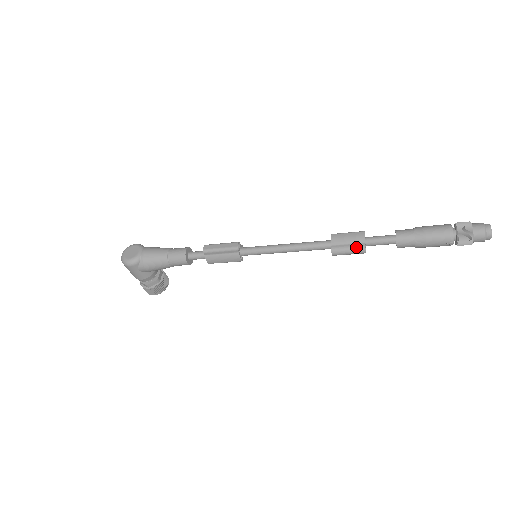
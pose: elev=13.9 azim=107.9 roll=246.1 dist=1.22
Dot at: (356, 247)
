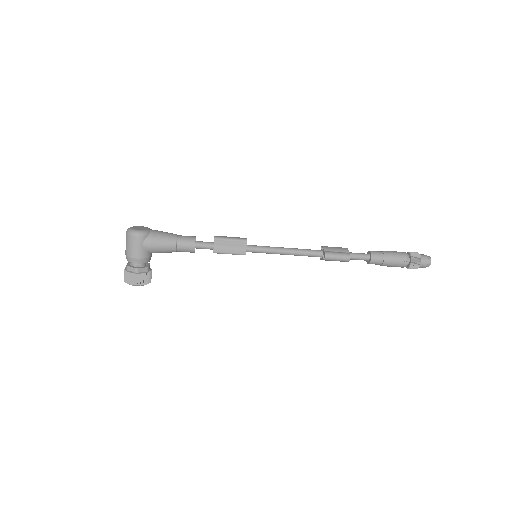
Dot at: (343, 253)
